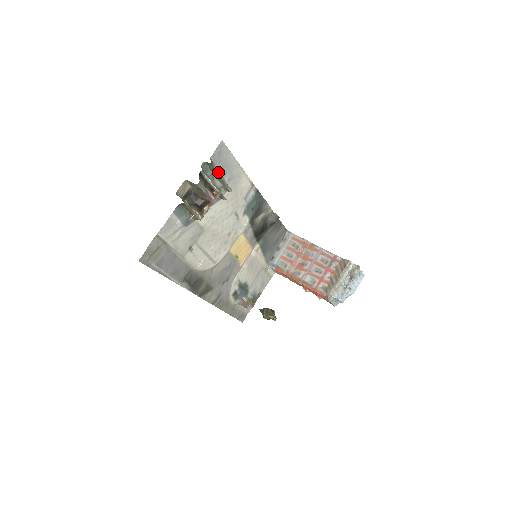
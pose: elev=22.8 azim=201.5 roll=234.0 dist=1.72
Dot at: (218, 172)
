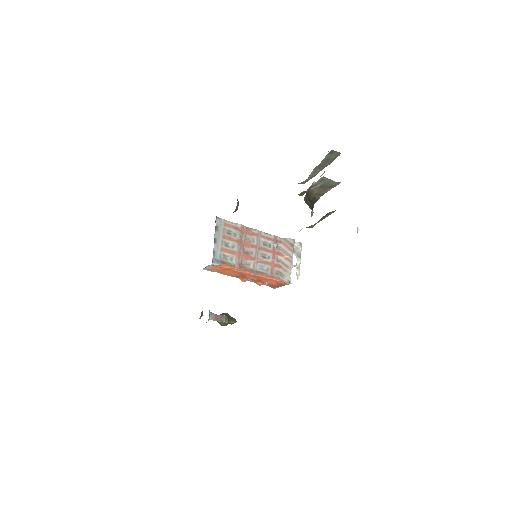
Dot at: (329, 162)
